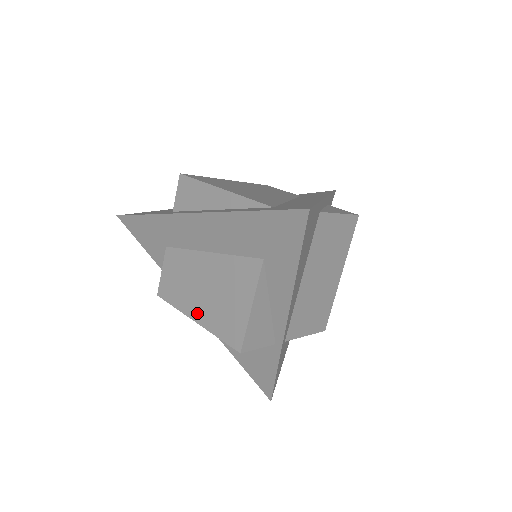
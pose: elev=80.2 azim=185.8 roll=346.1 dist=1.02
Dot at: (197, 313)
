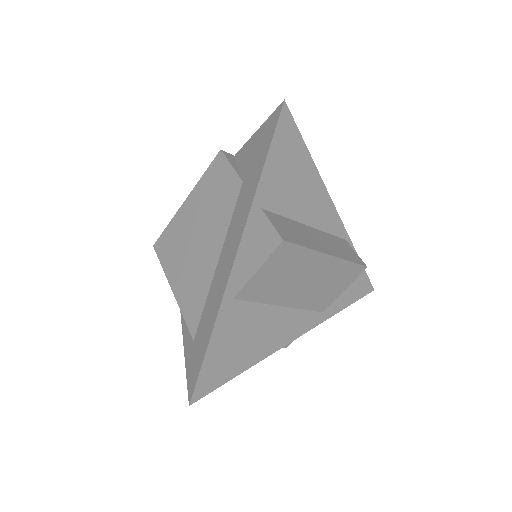
Dot at: occluded
